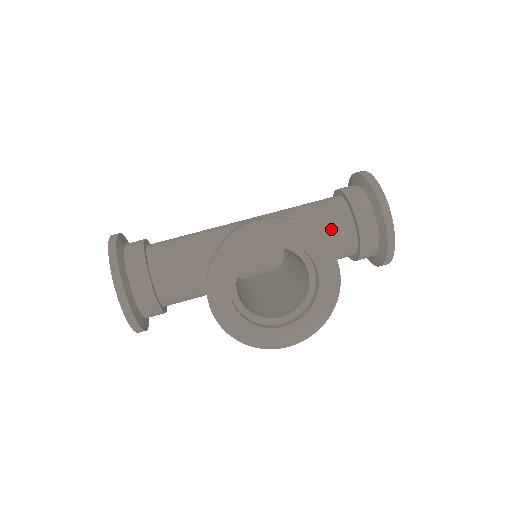
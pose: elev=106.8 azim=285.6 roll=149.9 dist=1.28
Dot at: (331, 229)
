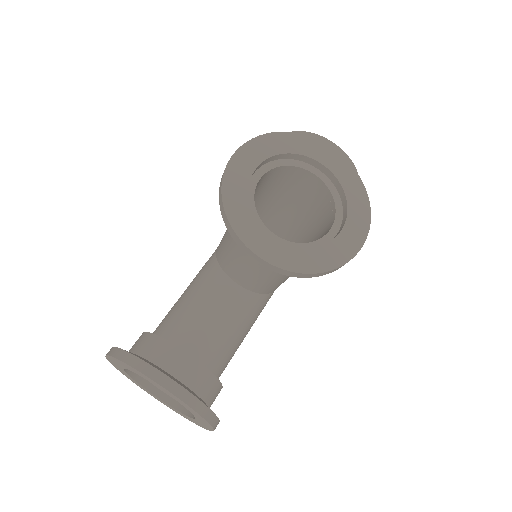
Dot at: occluded
